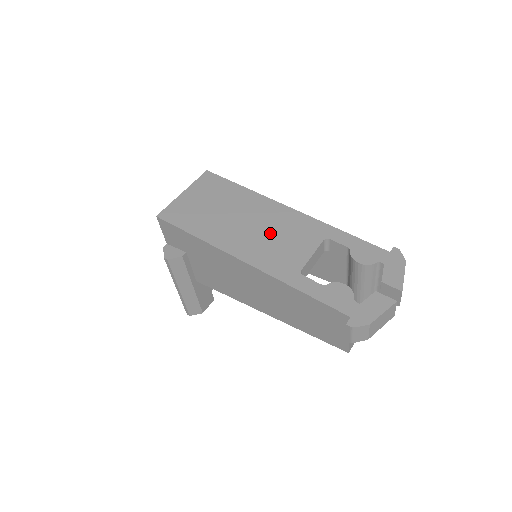
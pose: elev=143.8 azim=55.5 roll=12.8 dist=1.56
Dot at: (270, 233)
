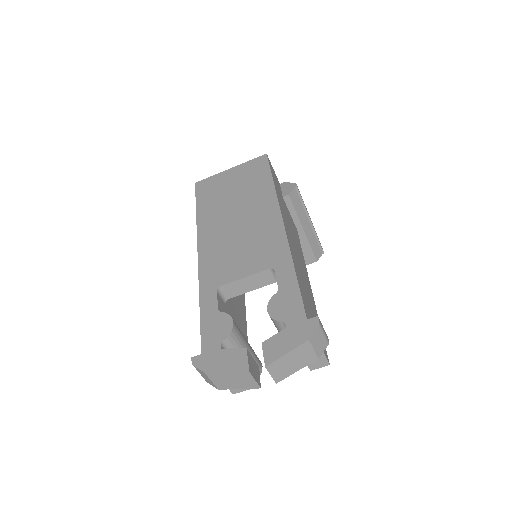
Dot at: (240, 237)
